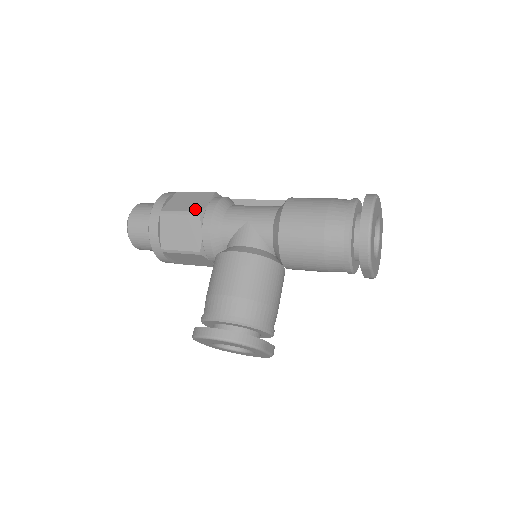
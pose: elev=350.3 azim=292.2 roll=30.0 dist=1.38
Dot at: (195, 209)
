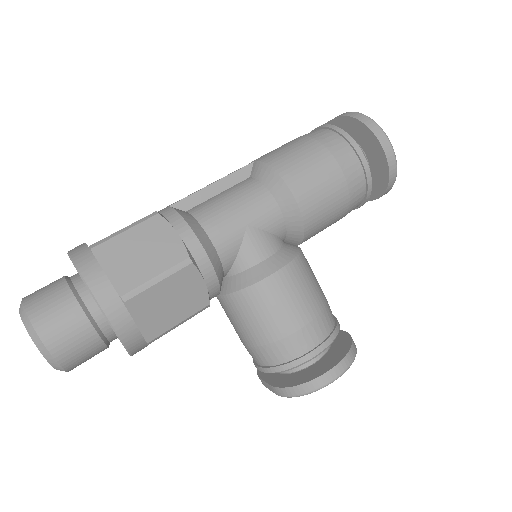
Dot at: (176, 258)
